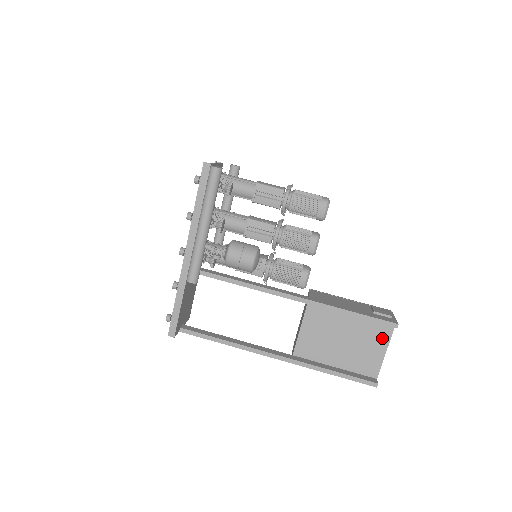
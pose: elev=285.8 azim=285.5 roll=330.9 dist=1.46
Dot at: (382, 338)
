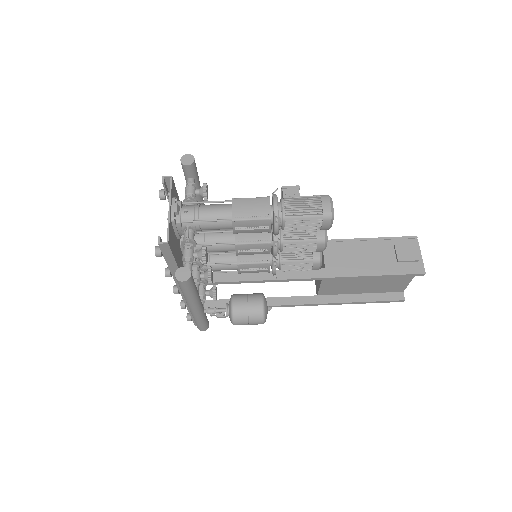
Dot at: occluded
